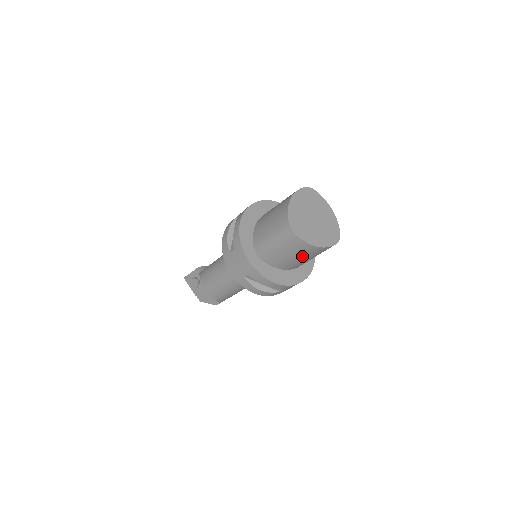
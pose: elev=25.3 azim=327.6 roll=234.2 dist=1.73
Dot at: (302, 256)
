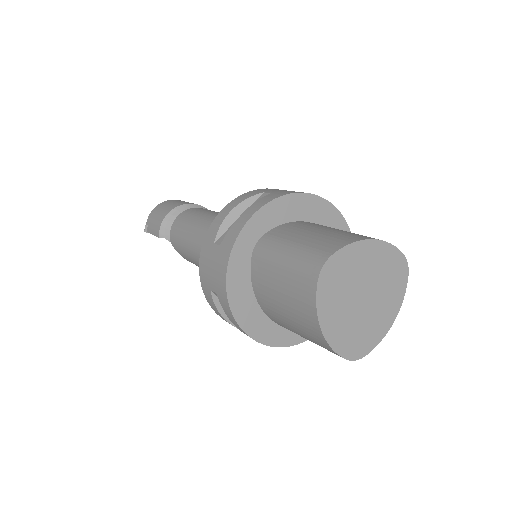
Dot at: occluded
